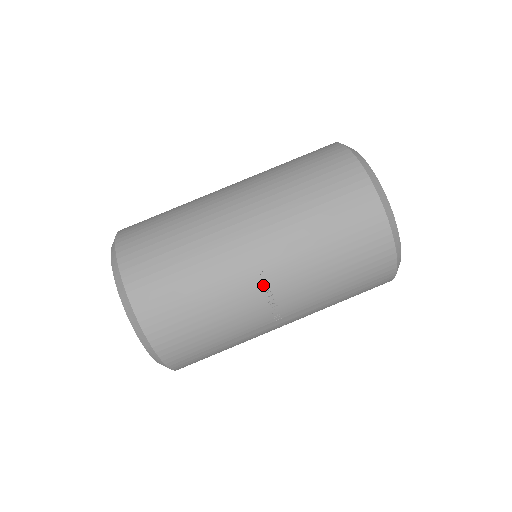
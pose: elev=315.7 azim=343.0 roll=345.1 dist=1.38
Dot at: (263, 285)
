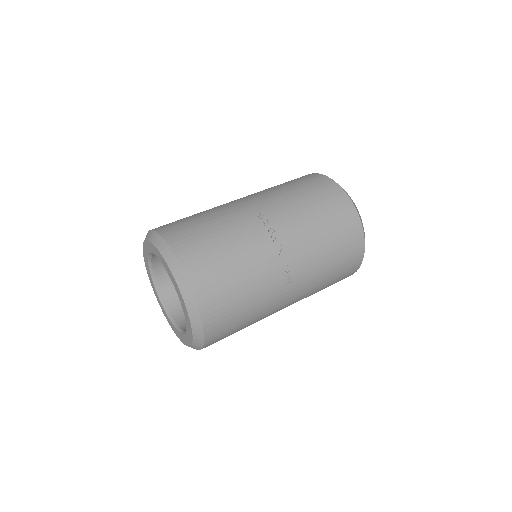
Dot at: (261, 219)
